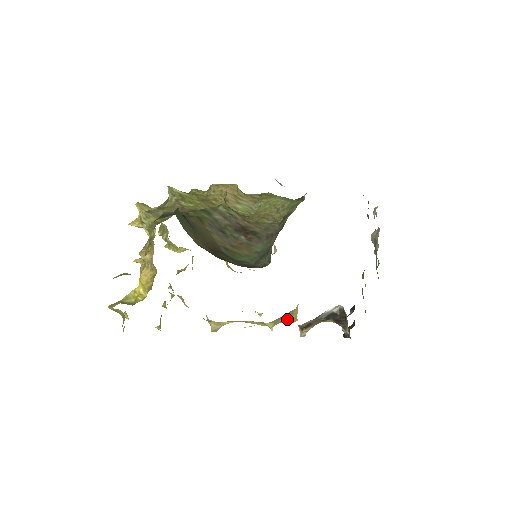
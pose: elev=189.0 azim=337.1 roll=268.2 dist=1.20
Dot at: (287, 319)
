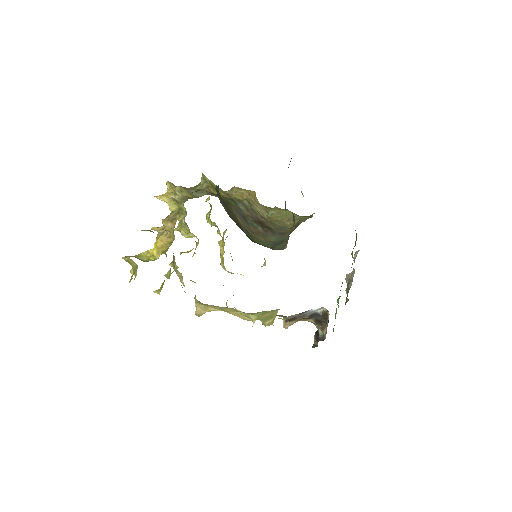
Dot at: (266, 319)
